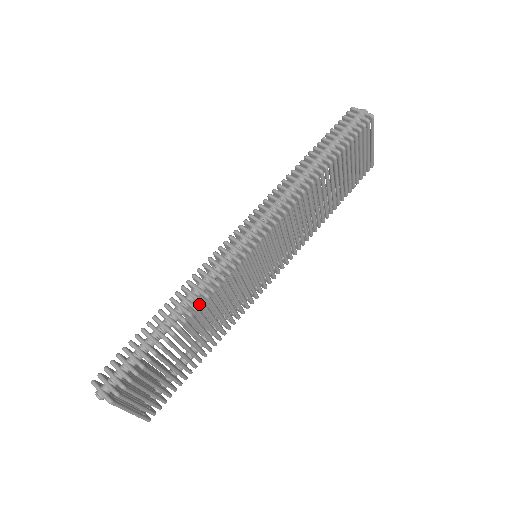
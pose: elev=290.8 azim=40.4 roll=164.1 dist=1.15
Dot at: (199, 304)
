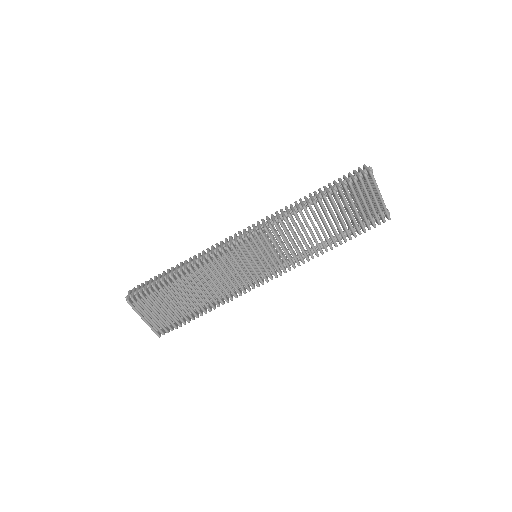
Dot at: (195, 267)
